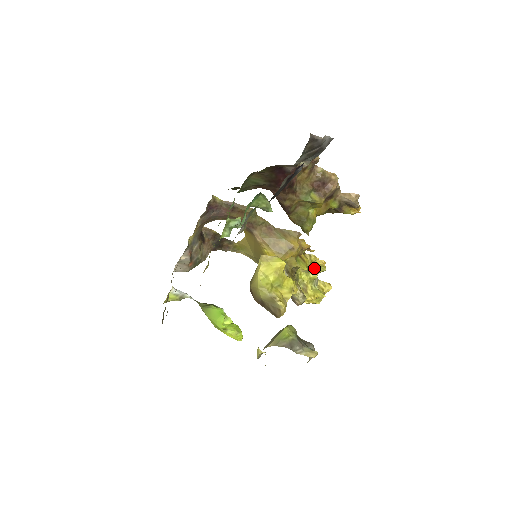
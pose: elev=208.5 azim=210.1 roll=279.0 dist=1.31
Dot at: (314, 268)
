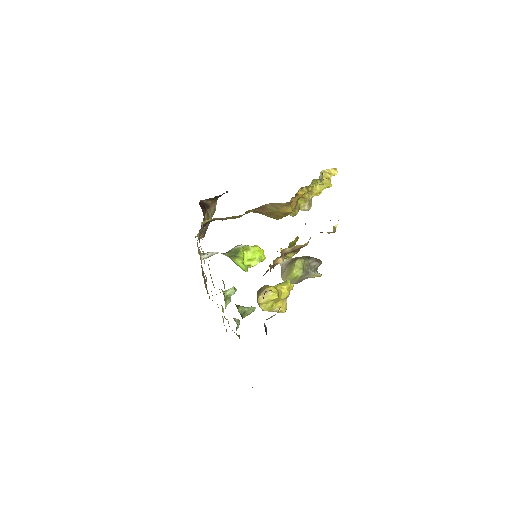
Dot at: (315, 179)
